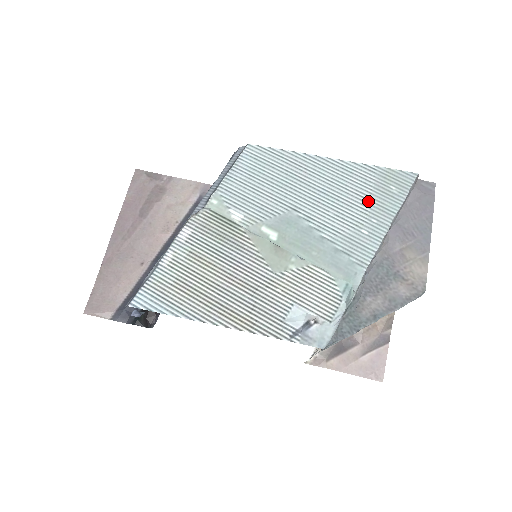
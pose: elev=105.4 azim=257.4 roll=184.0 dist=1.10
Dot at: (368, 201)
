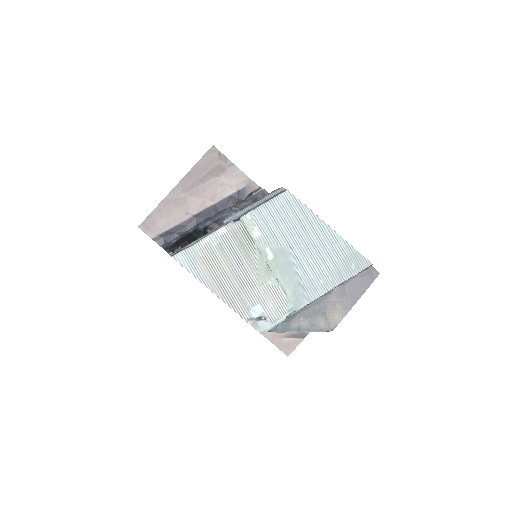
Dot at: (334, 265)
